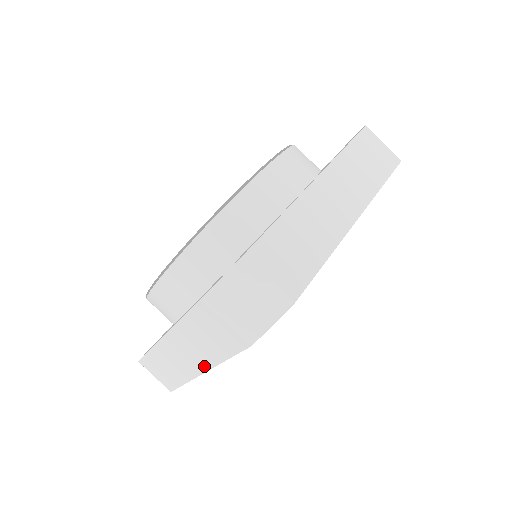
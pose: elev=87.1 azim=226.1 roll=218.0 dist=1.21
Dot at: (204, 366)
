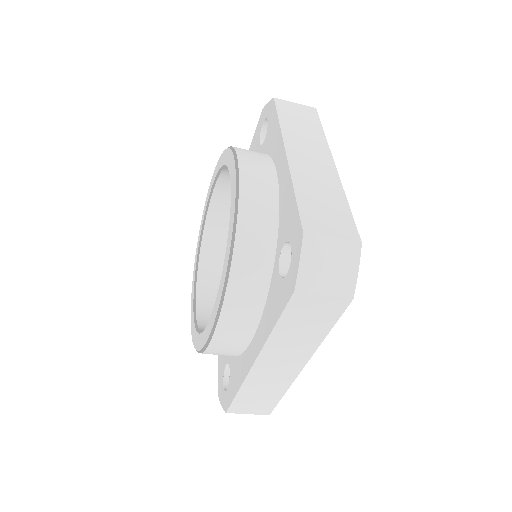
Dot at: occluded
